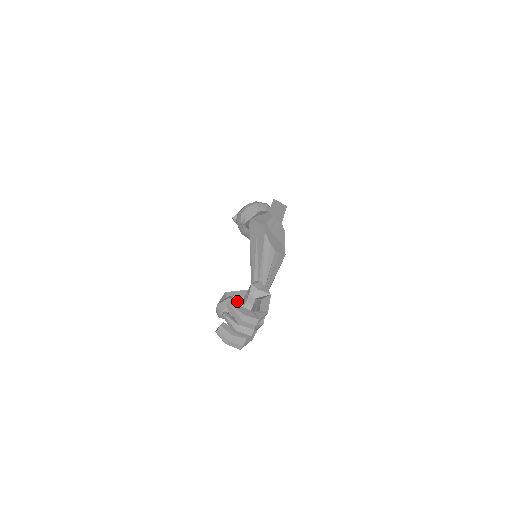
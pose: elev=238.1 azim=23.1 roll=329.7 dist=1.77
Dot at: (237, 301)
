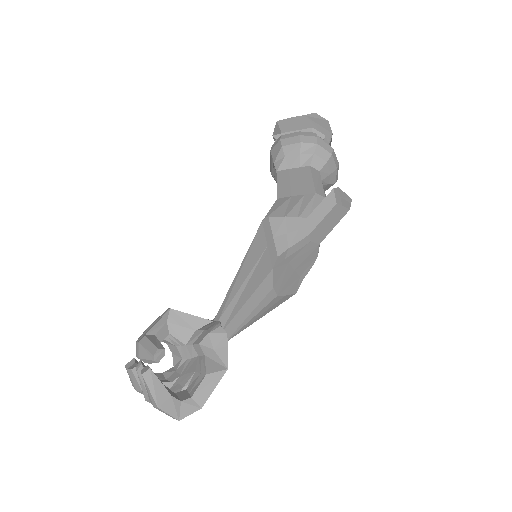
Dot at: (180, 334)
